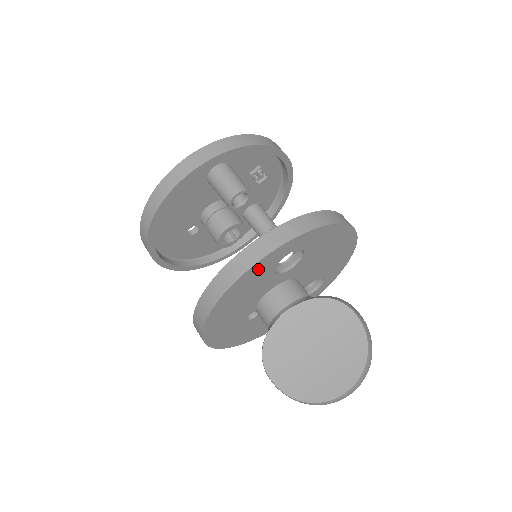
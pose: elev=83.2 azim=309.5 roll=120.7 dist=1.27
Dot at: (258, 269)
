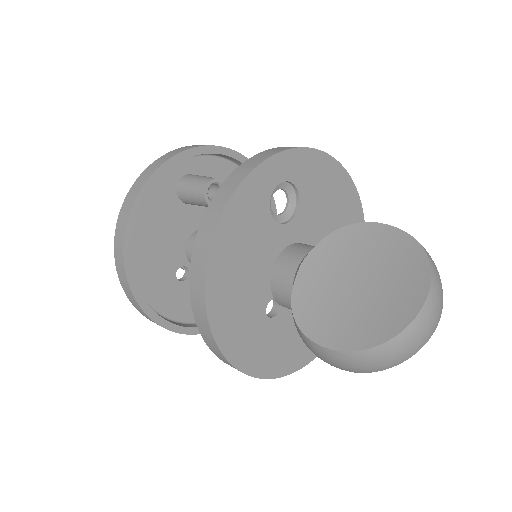
Dot at: (246, 200)
